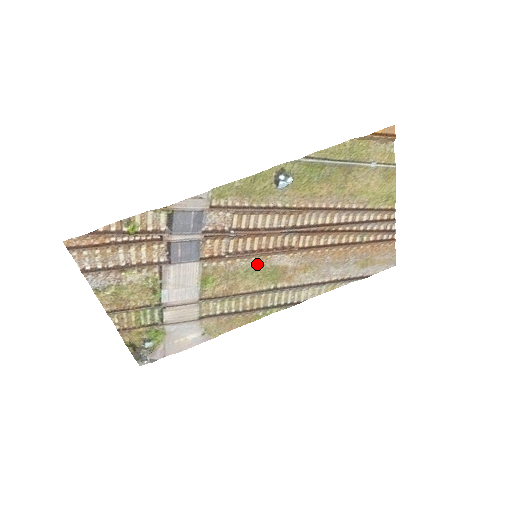
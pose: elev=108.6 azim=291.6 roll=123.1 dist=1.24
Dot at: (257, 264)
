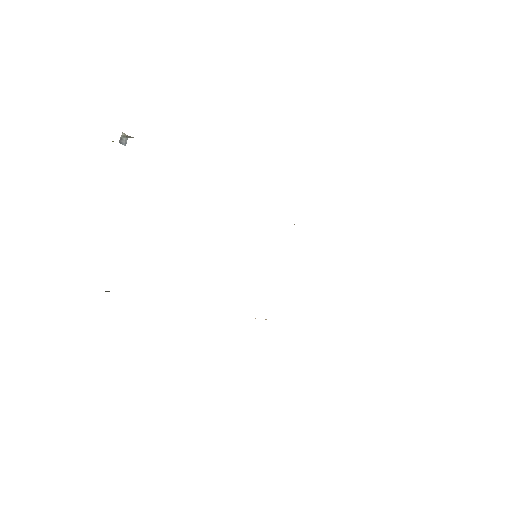
Dot at: occluded
